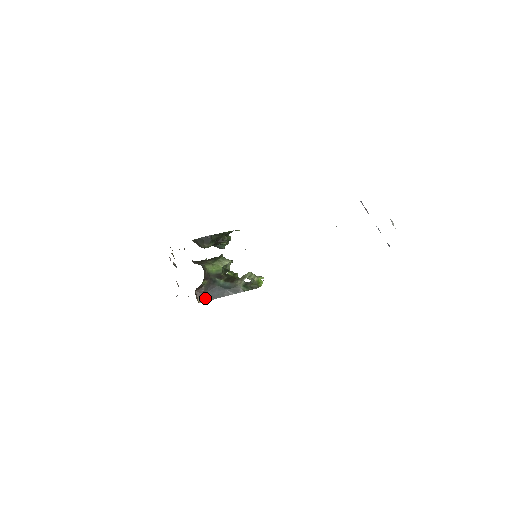
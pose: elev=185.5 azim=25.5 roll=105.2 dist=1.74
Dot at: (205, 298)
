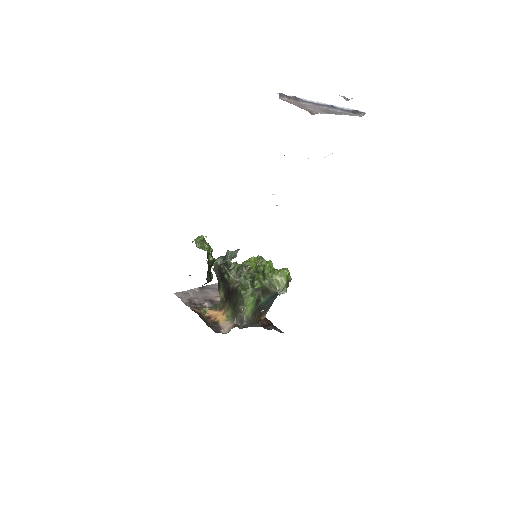
Dot at: (265, 313)
